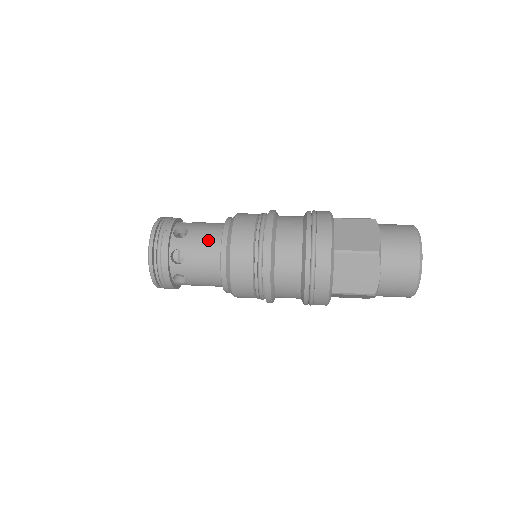
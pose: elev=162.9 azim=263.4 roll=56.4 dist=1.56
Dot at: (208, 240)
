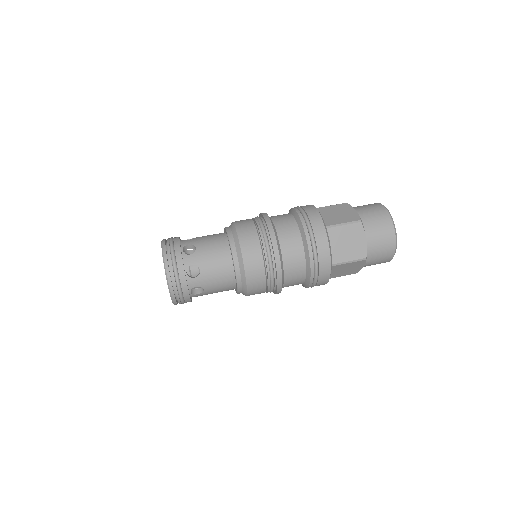
Dot at: (221, 274)
